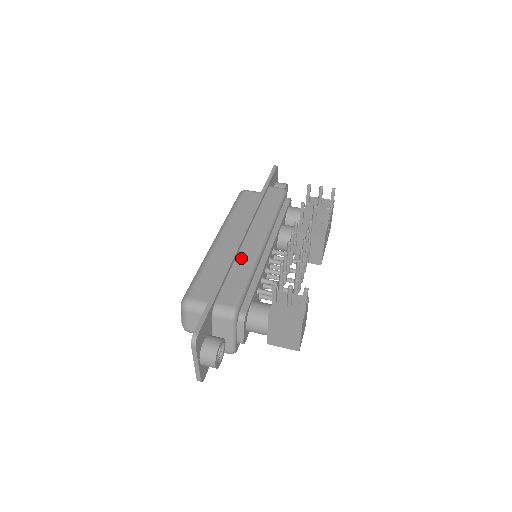
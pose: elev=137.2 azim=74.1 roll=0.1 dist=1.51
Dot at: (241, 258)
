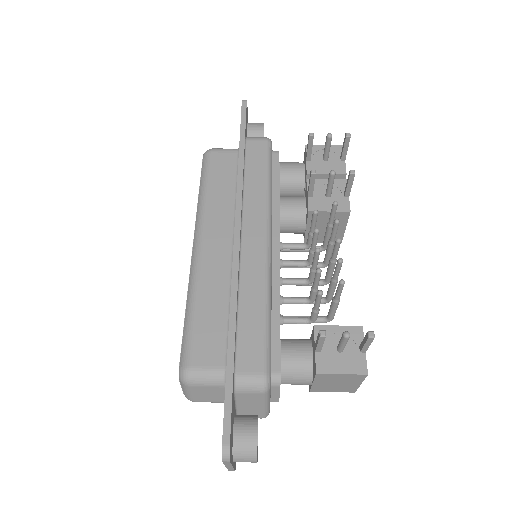
Dot at: (246, 280)
